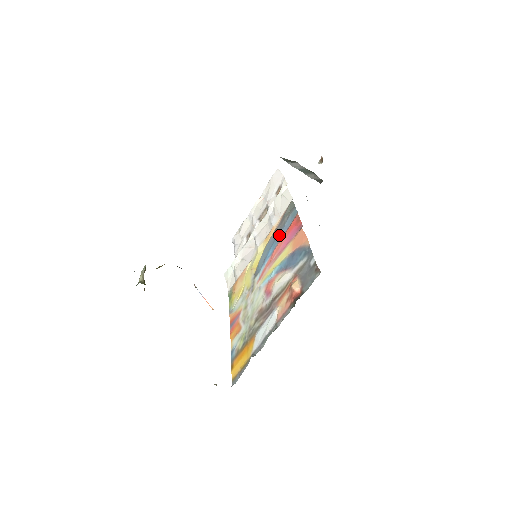
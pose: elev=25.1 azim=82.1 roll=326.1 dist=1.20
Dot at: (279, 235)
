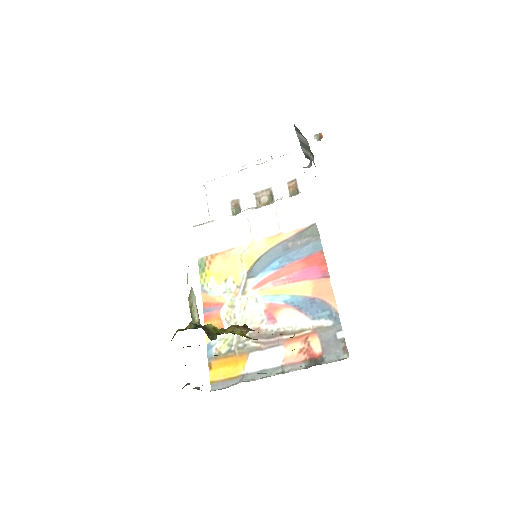
Dot at: (292, 255)
